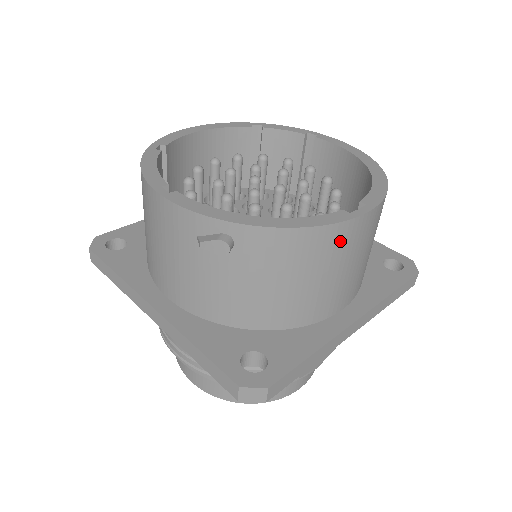
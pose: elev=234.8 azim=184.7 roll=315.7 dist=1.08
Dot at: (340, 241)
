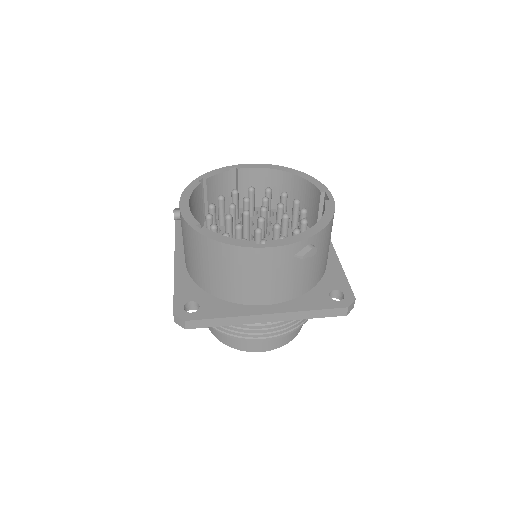
Dot at: occluded
